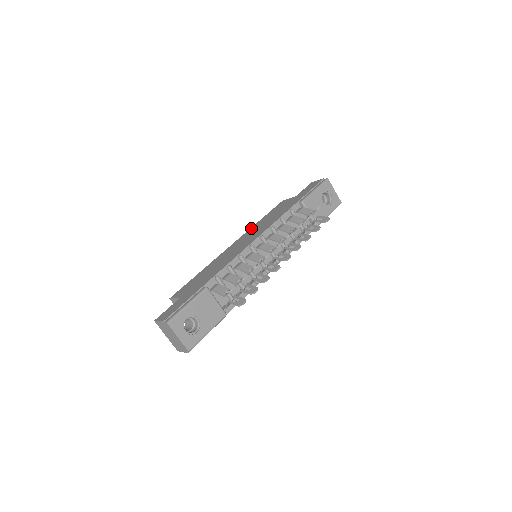
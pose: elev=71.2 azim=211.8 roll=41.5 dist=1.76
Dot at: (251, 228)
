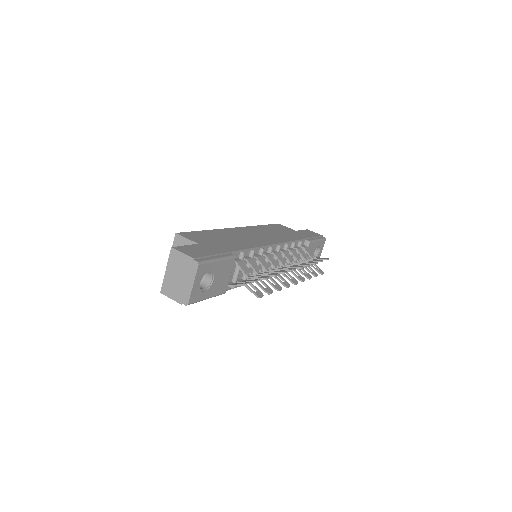
Dot at: (255, 226)
